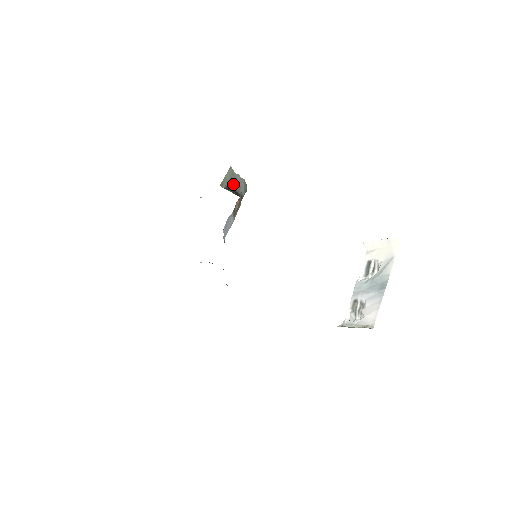
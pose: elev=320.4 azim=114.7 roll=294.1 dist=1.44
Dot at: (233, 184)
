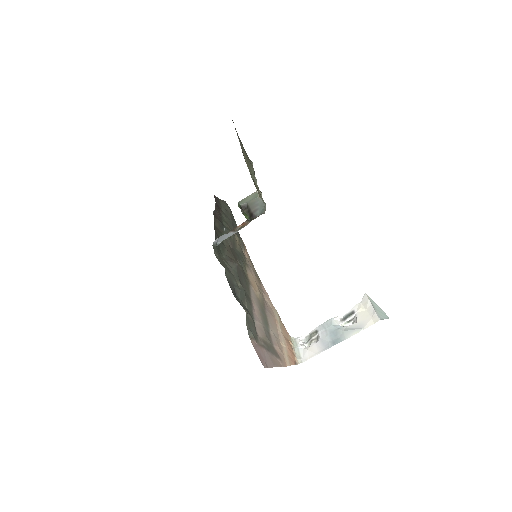
Dot at: (252, 205)
